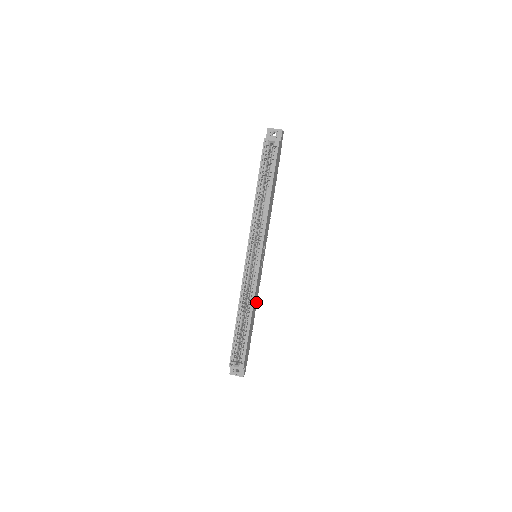
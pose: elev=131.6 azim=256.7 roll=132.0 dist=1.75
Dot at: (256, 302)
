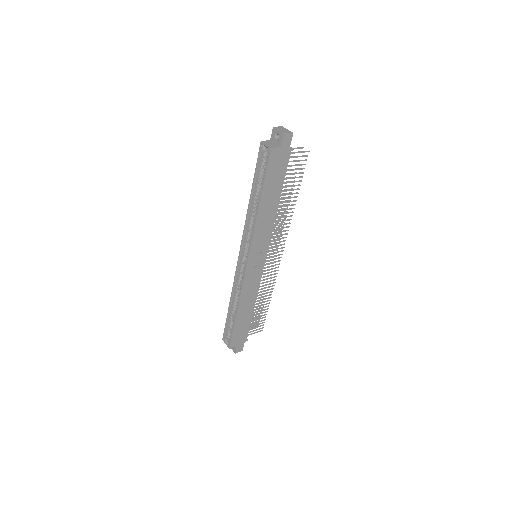
Dot at: (254, 297)
